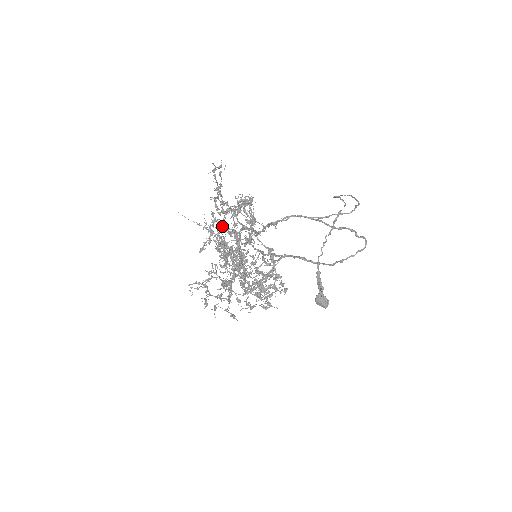
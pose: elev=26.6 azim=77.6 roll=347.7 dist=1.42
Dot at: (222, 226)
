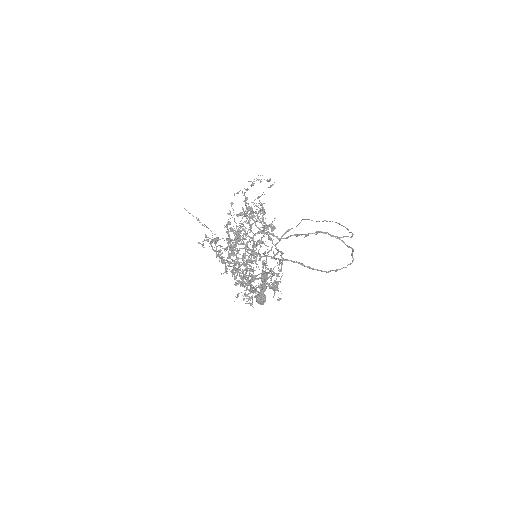
Dot at: (226, 225)
